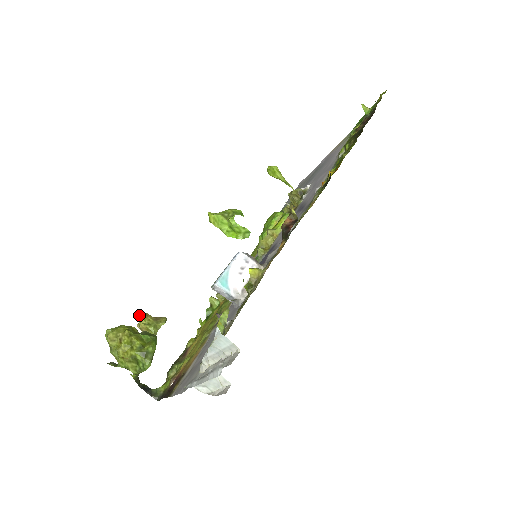
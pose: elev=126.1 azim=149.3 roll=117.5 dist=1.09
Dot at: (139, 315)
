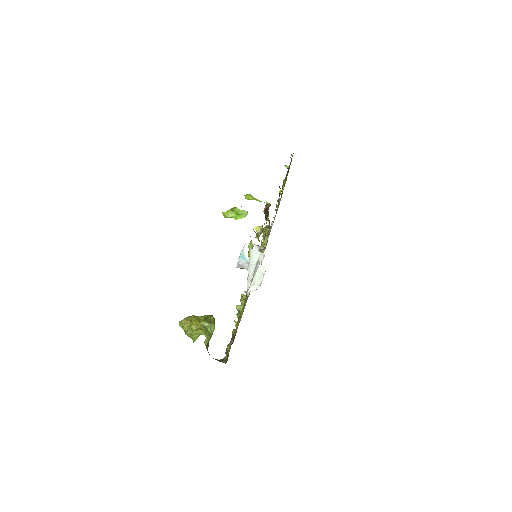
Dot at: occluded
